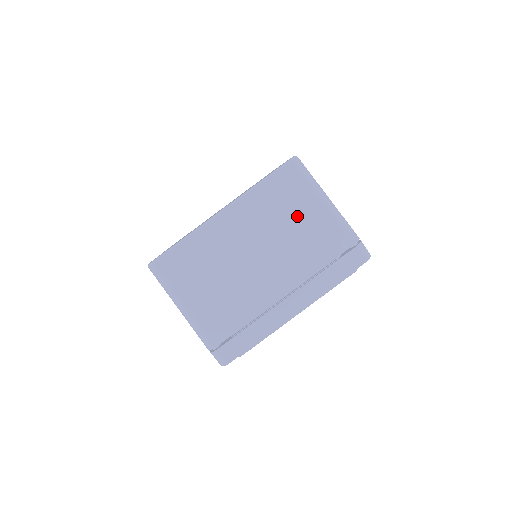
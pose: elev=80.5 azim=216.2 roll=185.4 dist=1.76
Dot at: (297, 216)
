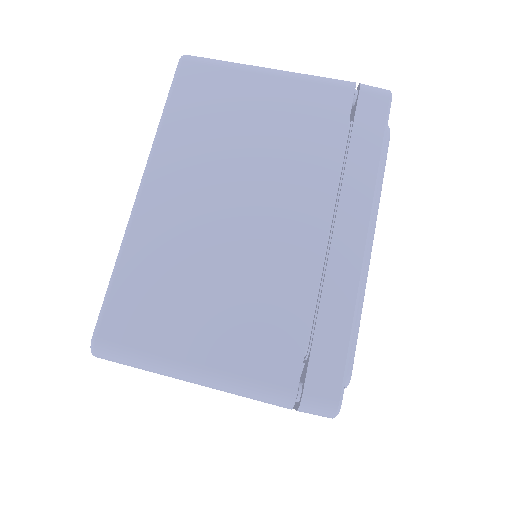
Dot at: (248, 114)
